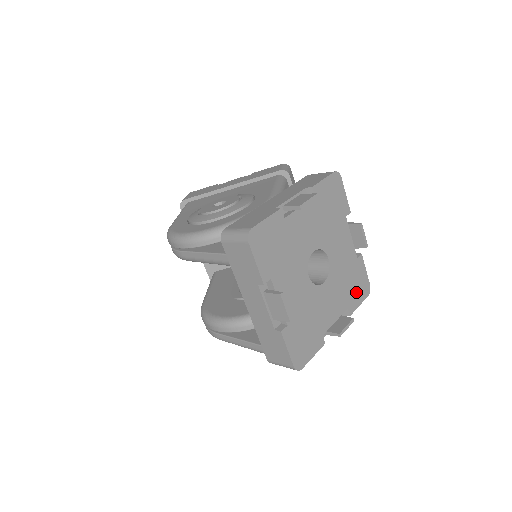
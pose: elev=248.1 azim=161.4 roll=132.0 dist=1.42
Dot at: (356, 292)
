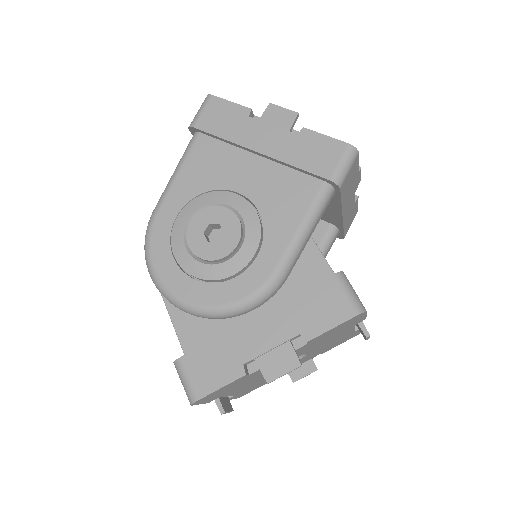
Dot at: (339, 343)
